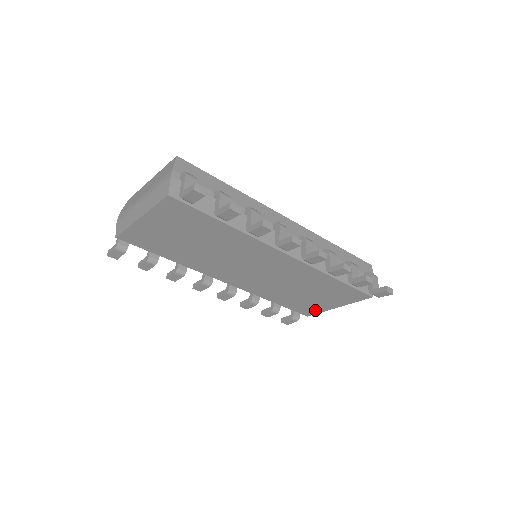
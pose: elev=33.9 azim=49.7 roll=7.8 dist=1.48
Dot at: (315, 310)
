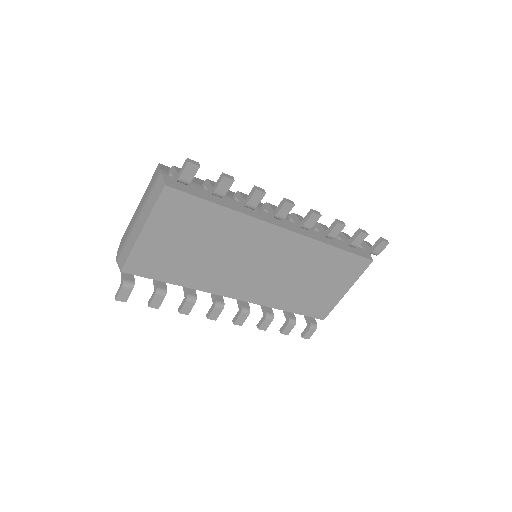
Dot at: (328, 306)
